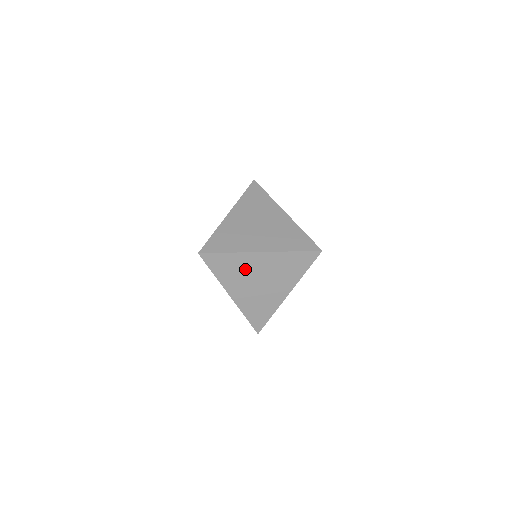
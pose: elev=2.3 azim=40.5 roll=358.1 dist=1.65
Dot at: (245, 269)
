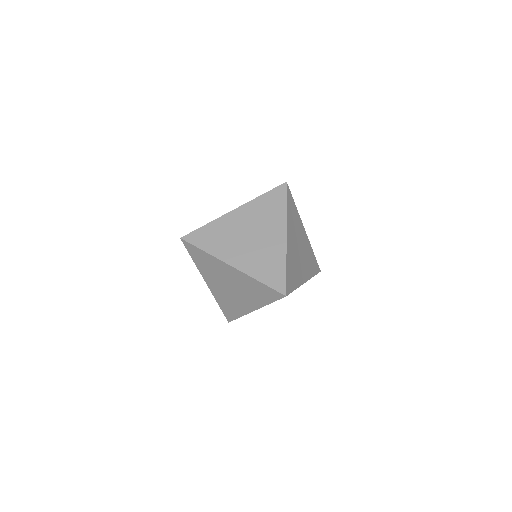
Dot at: (229, 232)
